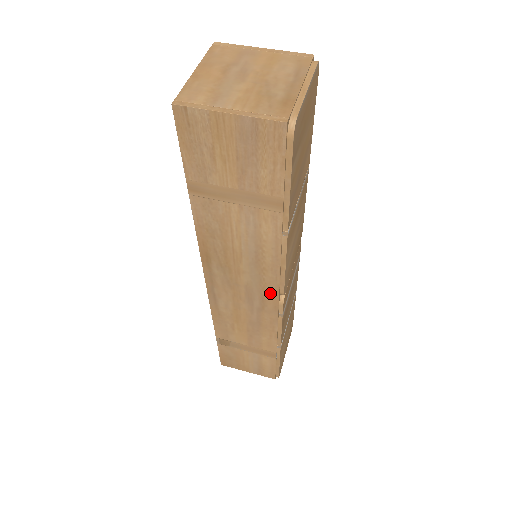
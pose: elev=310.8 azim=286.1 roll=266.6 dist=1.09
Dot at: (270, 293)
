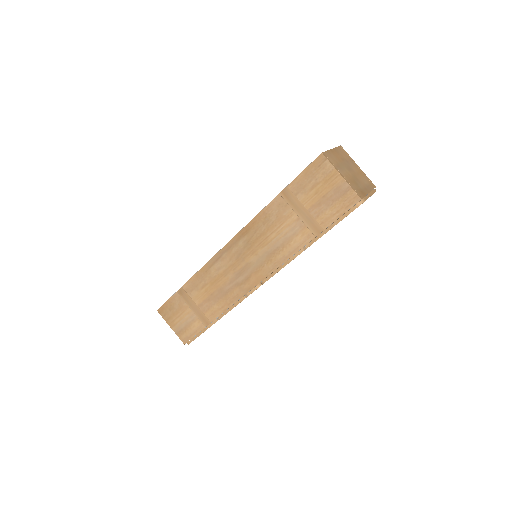
Dot at: (257, 277)
